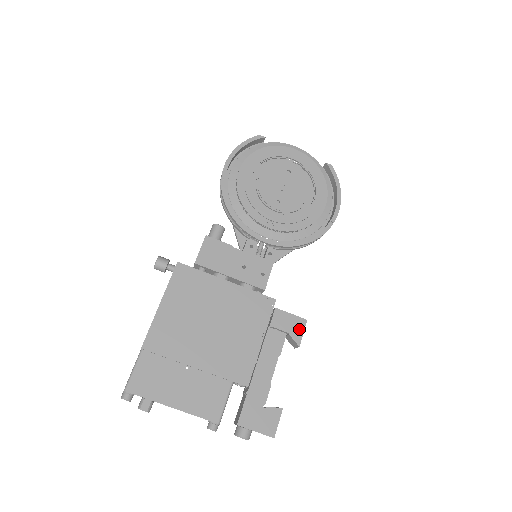
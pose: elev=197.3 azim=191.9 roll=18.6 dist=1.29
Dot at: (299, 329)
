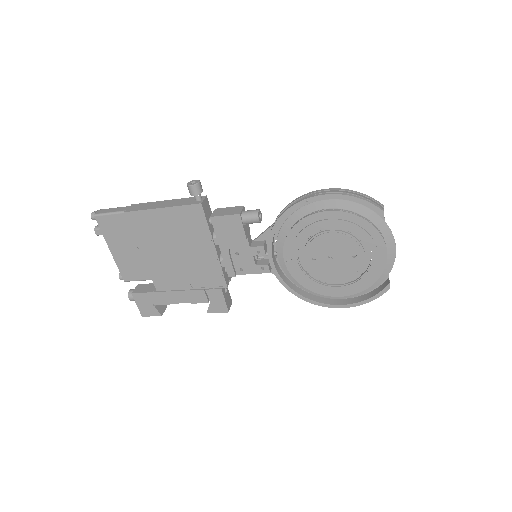
Dot at: (218, 309)
